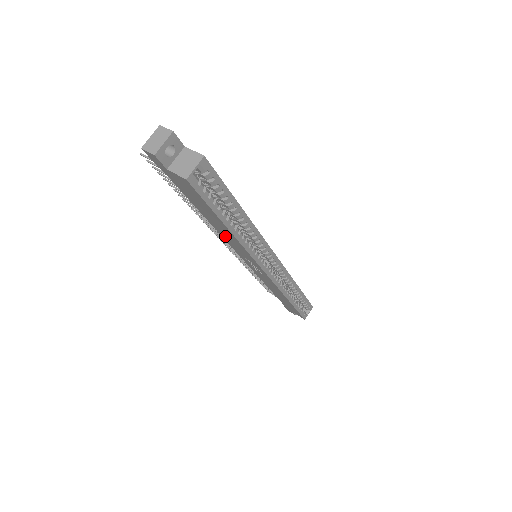
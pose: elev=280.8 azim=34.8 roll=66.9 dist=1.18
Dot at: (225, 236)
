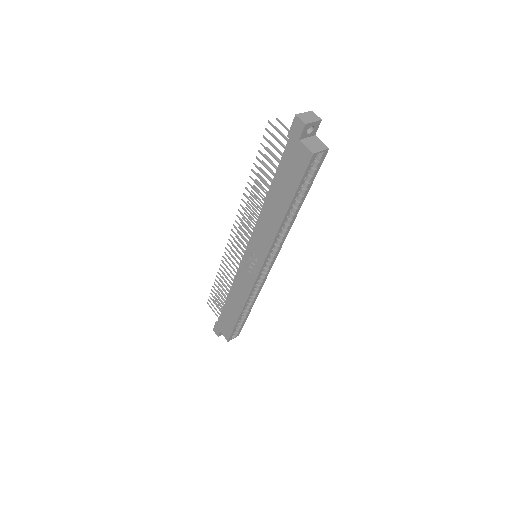
Dot at: (264, 221)
